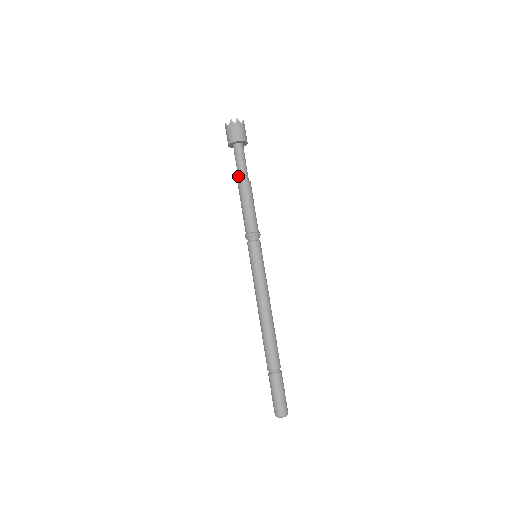
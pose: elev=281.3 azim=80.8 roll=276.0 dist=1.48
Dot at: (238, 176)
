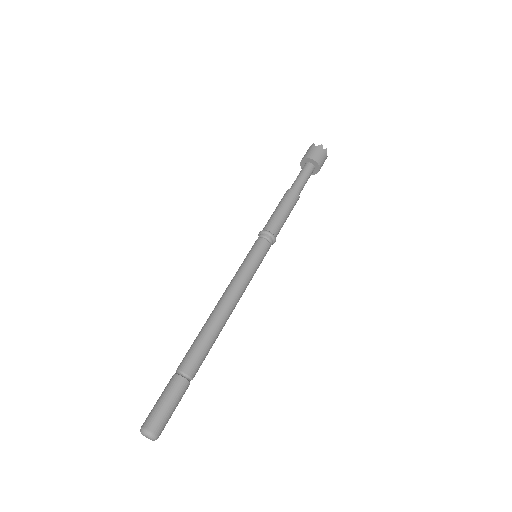
Dot at: (293, 185)
